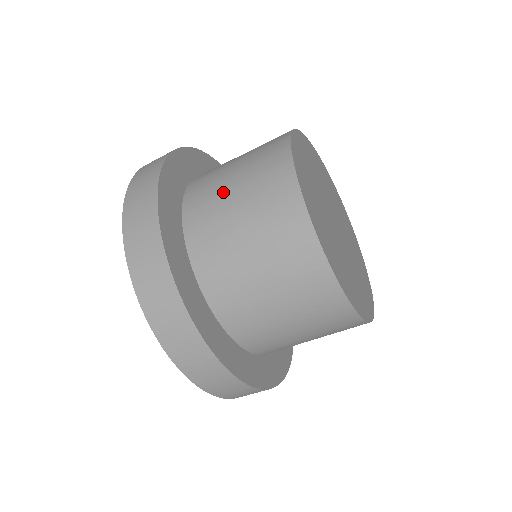
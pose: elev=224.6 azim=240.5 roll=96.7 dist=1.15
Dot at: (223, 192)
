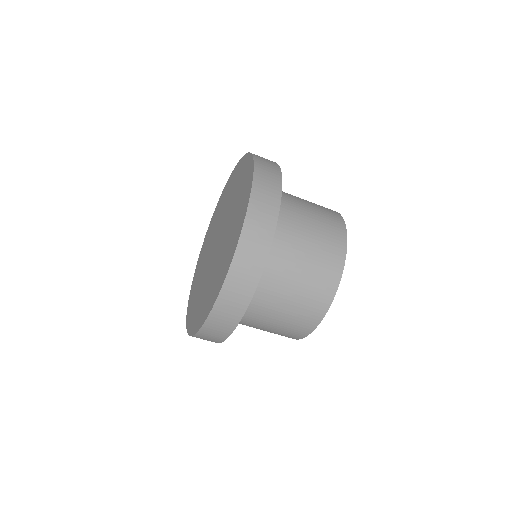
Dot at: (297, 252)
